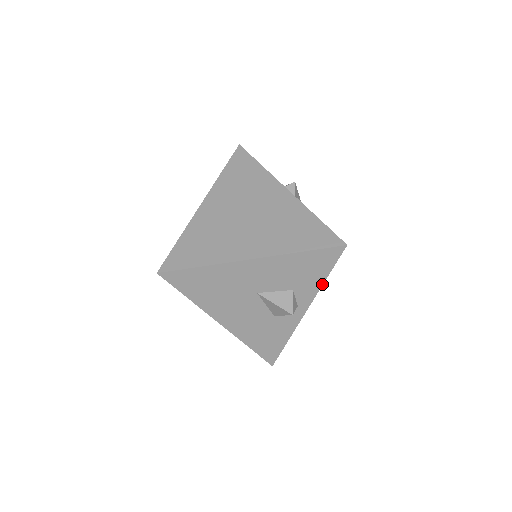
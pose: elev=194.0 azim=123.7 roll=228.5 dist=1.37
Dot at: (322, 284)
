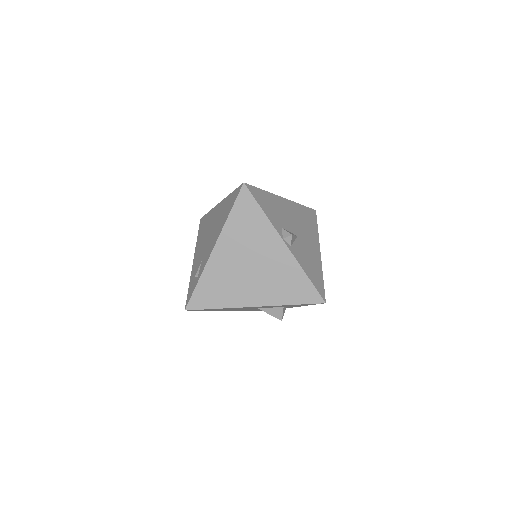
Dot at: occluded
